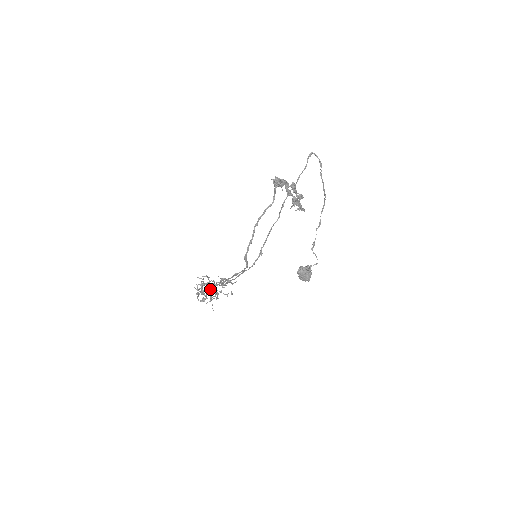
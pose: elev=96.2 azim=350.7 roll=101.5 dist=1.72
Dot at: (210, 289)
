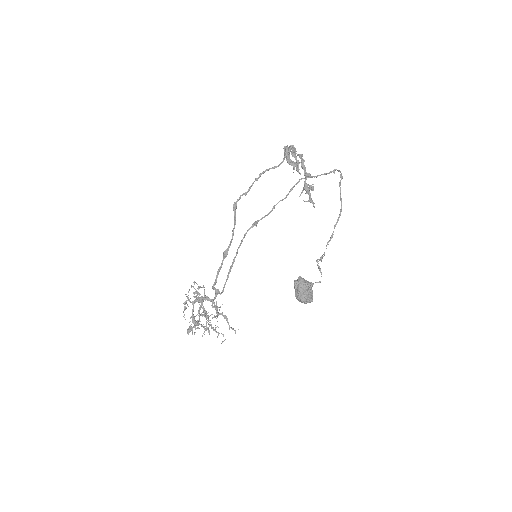
Dot at: (204, 326)
